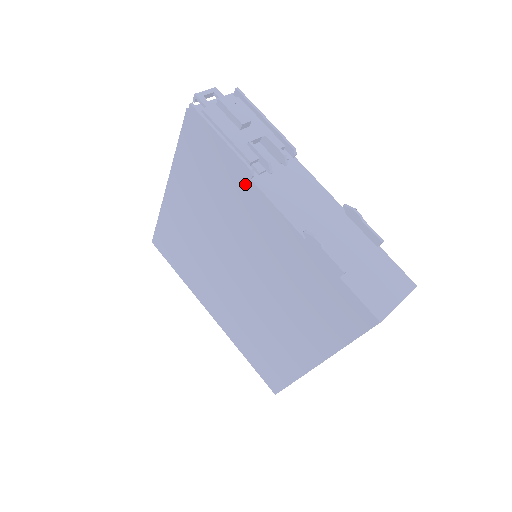
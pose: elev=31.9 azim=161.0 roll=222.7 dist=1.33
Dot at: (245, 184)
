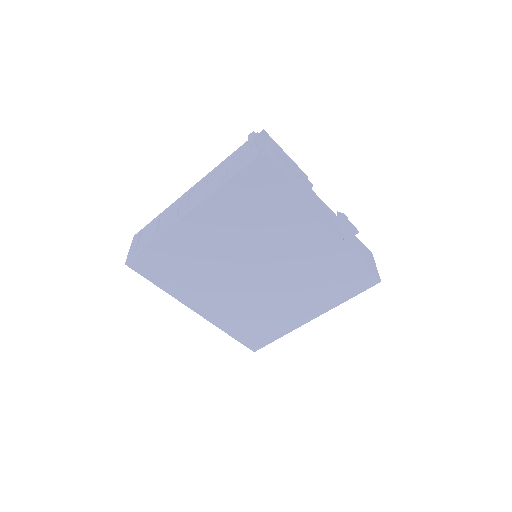
Dot at: (301, 212)
